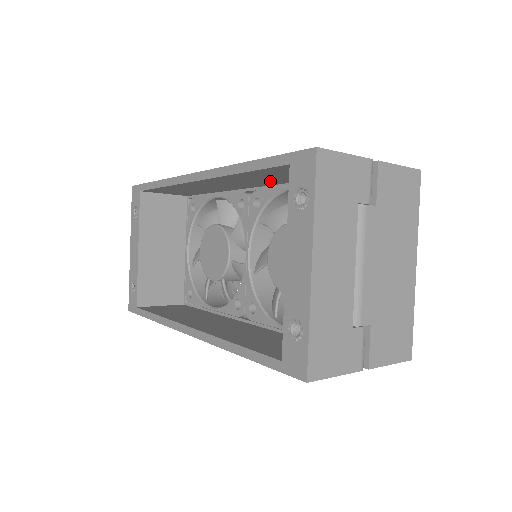
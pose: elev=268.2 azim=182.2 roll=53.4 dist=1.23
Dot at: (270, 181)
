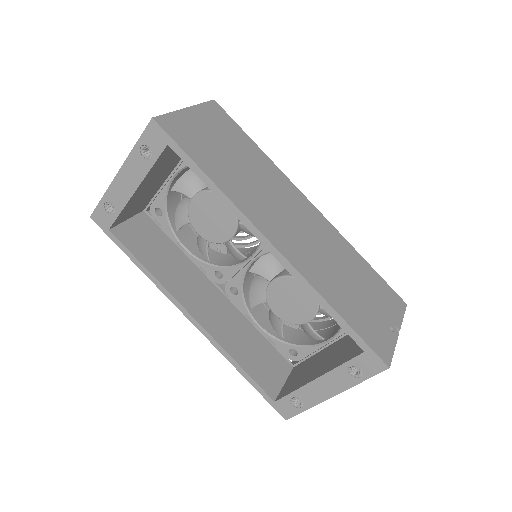
Dot at: occluded
